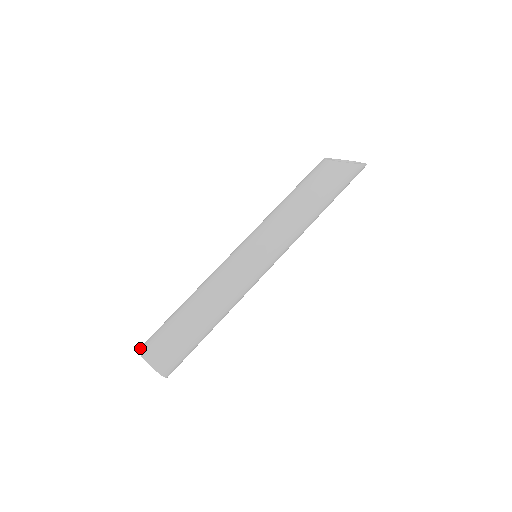
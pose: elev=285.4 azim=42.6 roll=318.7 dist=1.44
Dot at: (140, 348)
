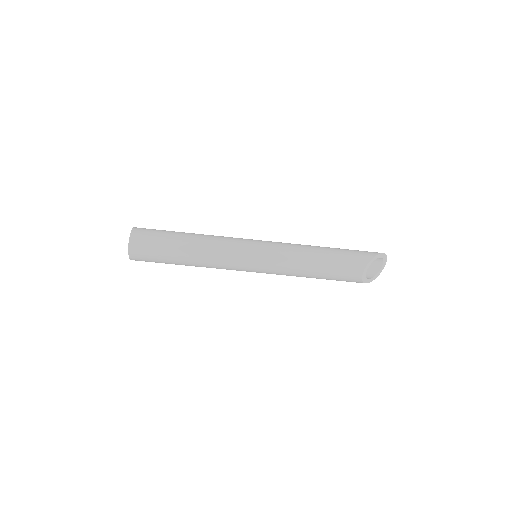
Dot at: (131, 246)
